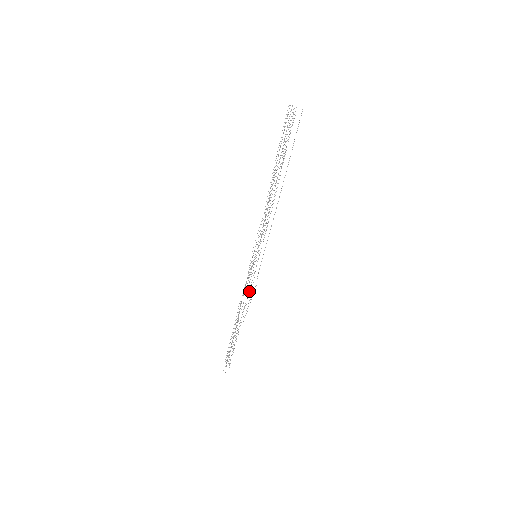
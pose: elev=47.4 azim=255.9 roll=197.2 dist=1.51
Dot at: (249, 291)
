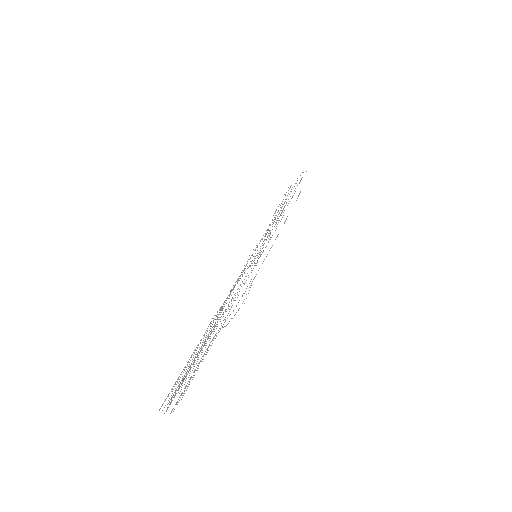
Dot at: (252, 270)
